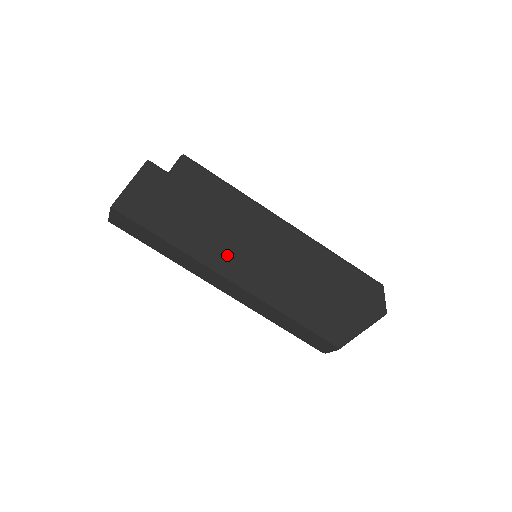
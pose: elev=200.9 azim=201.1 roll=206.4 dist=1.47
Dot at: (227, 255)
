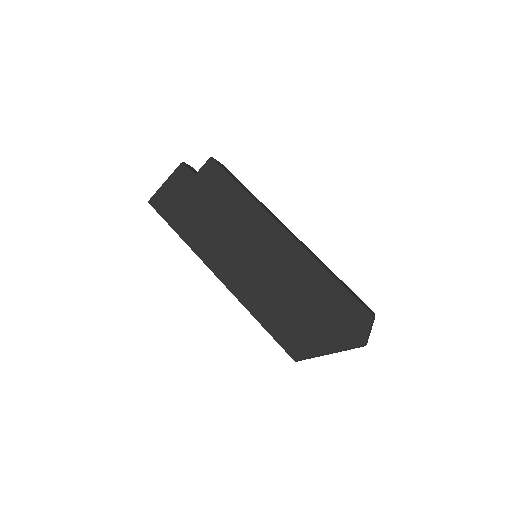
Dot at: (220, 254)
